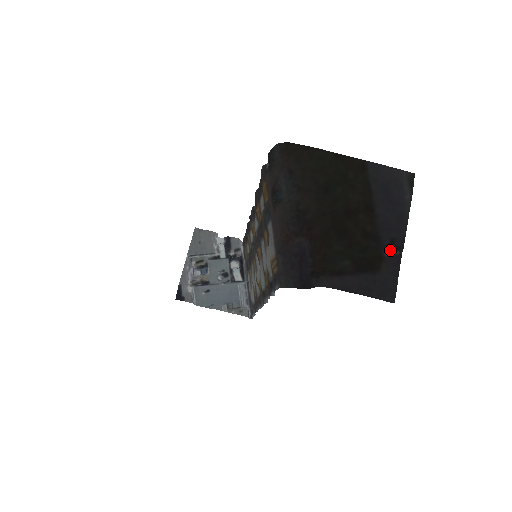
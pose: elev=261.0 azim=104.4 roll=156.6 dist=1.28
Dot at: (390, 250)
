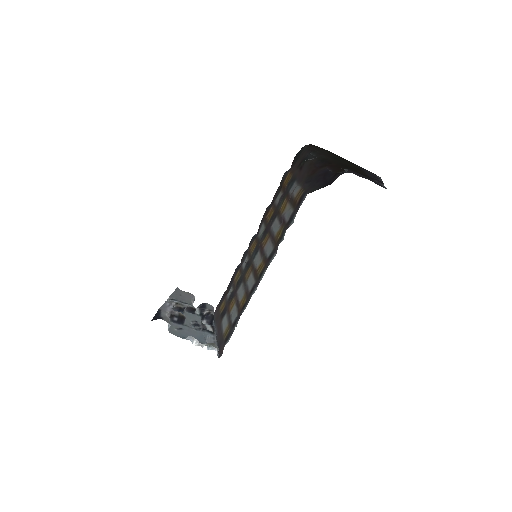
Dot at: (377, 181)
